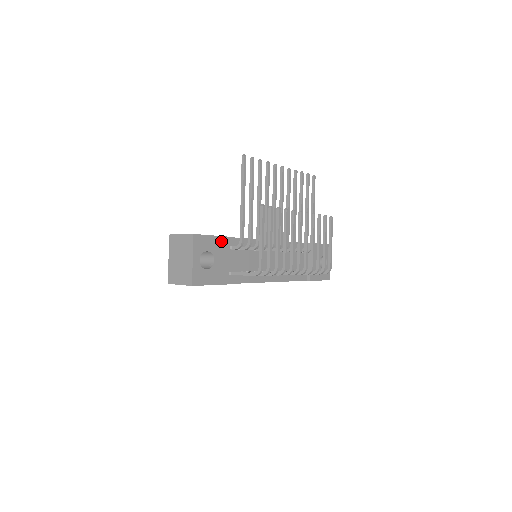
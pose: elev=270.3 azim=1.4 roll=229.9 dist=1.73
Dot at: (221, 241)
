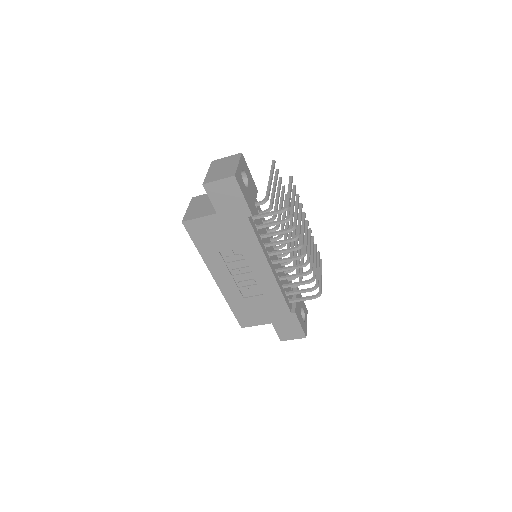
Dot at: (253, 184)
